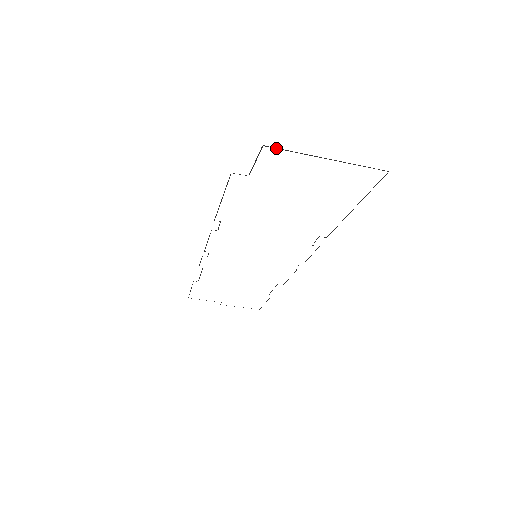
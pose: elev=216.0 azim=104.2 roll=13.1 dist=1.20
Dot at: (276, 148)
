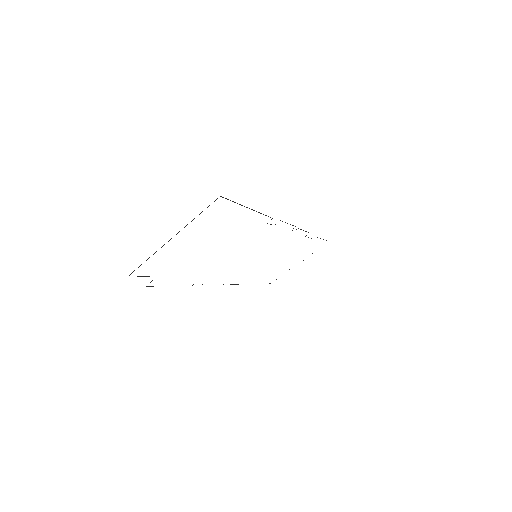
Dot at: occluded
